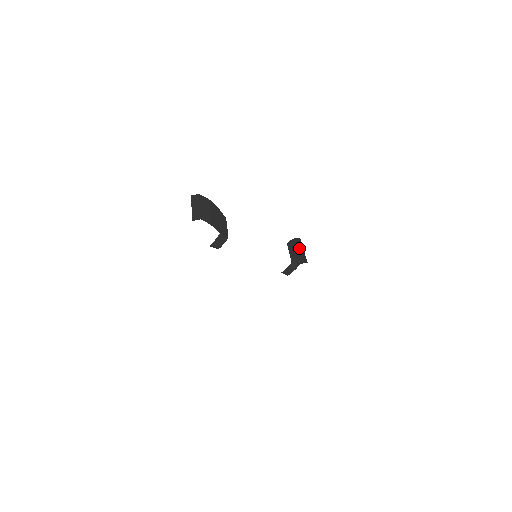
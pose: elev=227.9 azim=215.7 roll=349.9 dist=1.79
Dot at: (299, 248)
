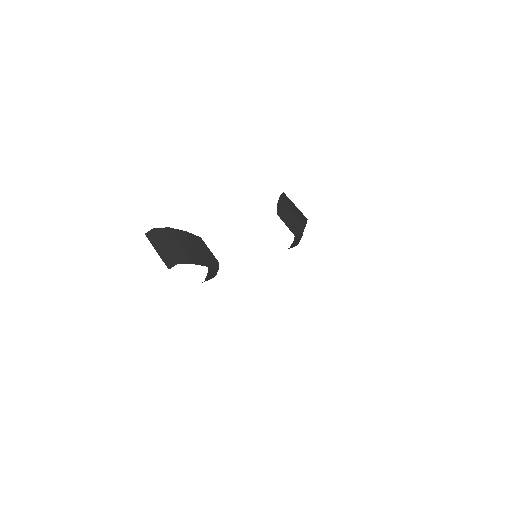
Dot at: (290, 208)
